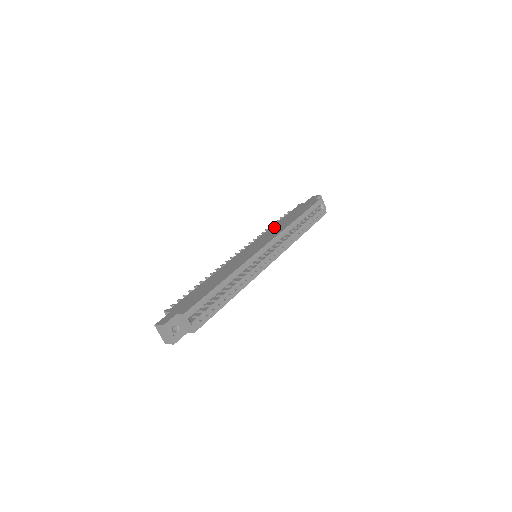
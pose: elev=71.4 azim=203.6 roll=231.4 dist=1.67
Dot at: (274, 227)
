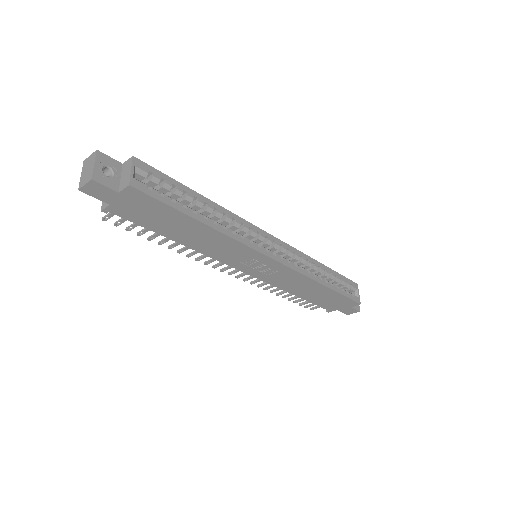
Dot at: occluded
